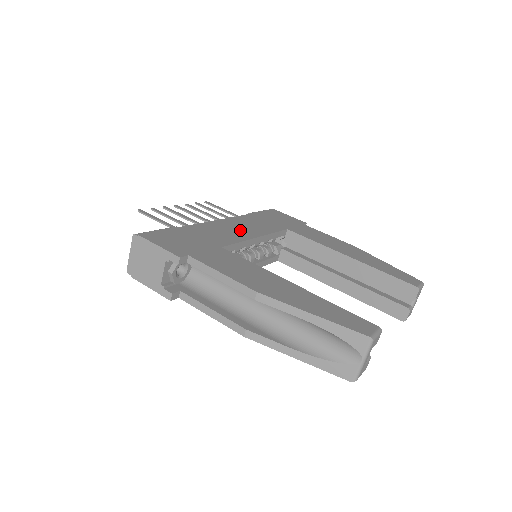
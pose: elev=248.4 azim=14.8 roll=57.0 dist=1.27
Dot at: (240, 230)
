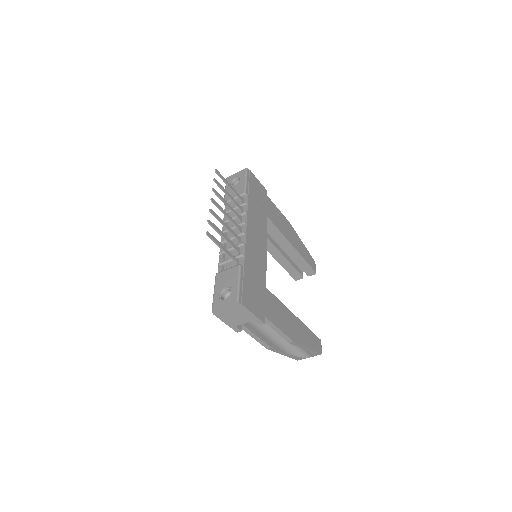
Dot at: (259, 244)
